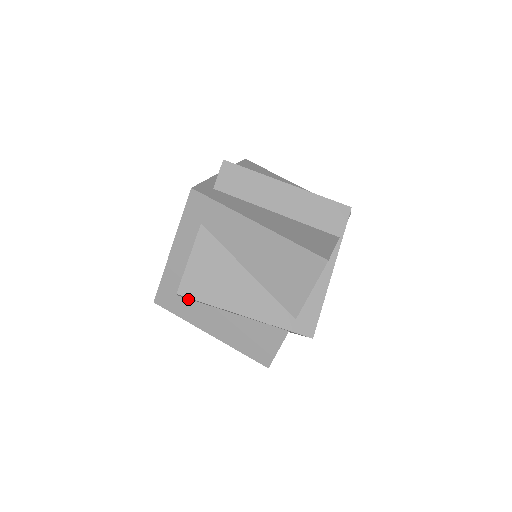
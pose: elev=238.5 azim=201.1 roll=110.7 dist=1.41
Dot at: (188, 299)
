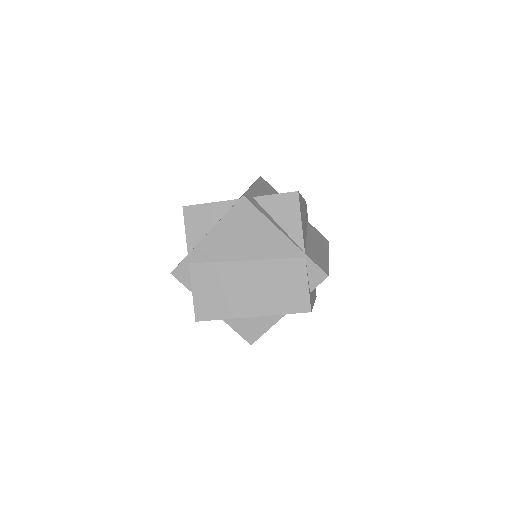
Dot at: occluded
